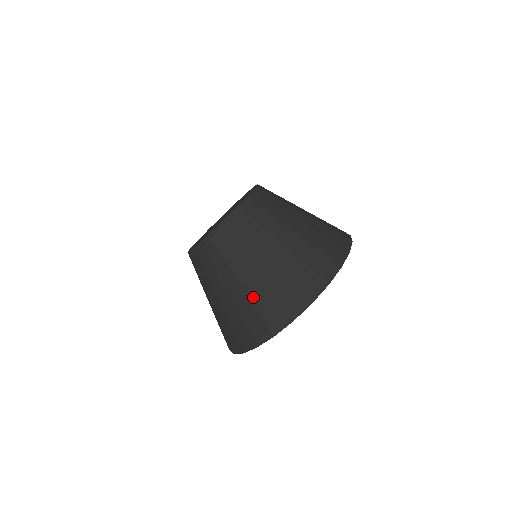
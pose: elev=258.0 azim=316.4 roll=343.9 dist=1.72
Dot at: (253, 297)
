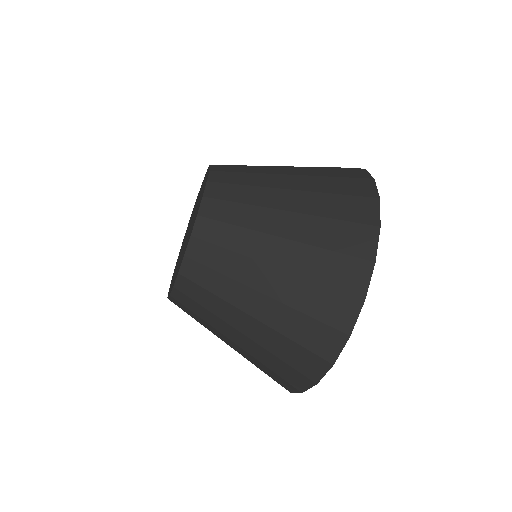
Dot at: (280, 328)
